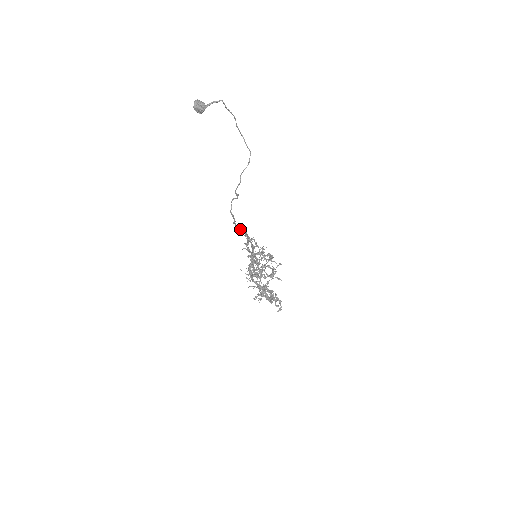
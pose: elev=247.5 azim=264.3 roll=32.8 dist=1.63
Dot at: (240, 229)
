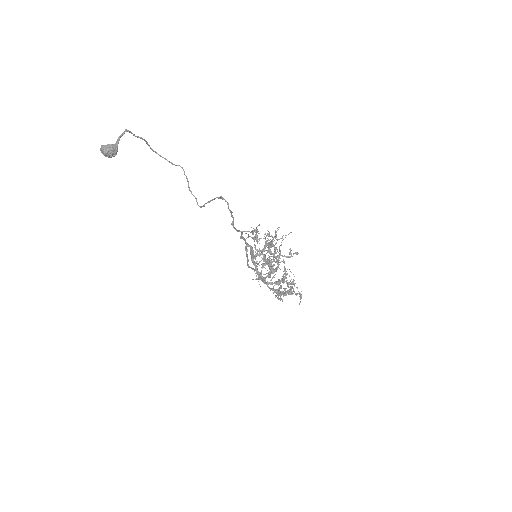
Dot at: (237, 230)
